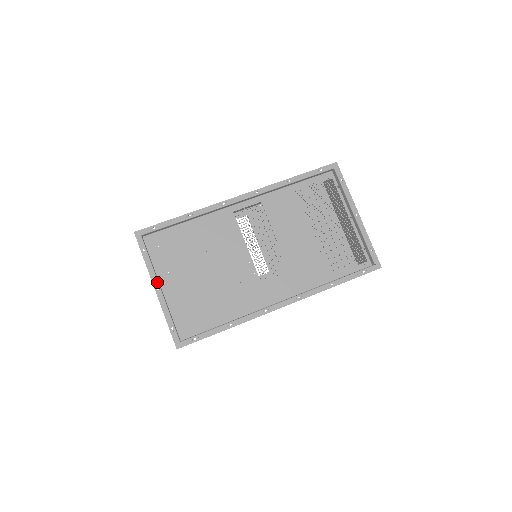
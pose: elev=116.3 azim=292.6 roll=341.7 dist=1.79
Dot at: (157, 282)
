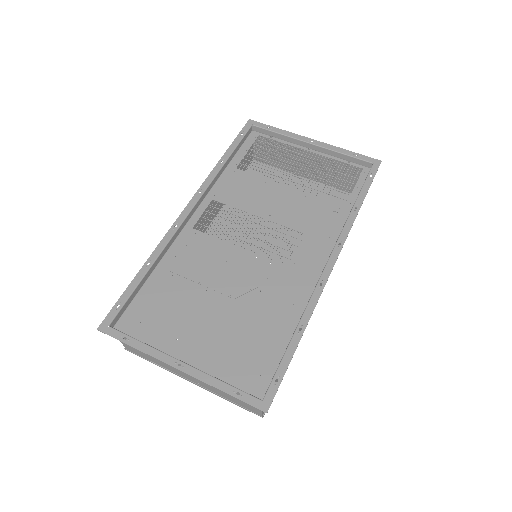
Dot at: (172, 358)
